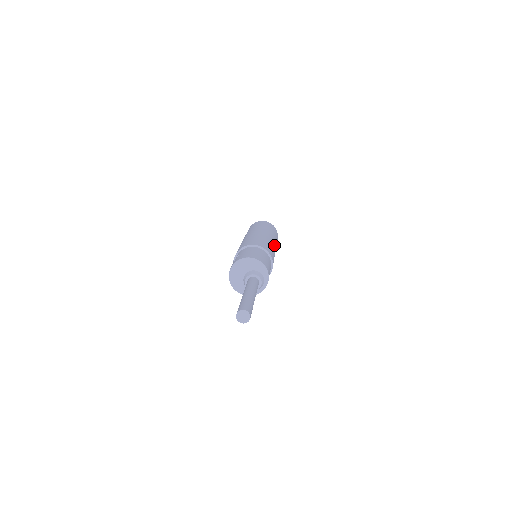
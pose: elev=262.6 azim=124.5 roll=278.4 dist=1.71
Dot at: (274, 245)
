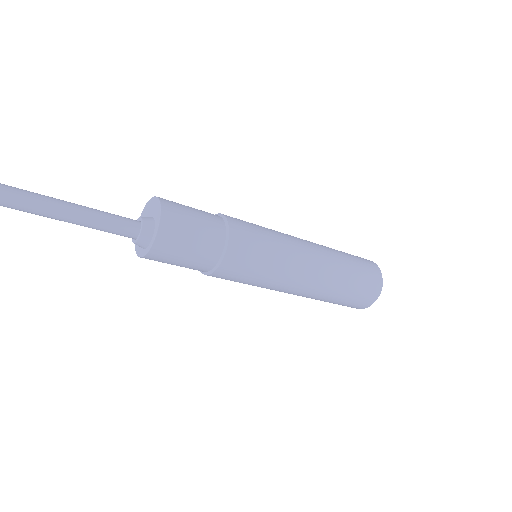
Dot at: (302, 259)
